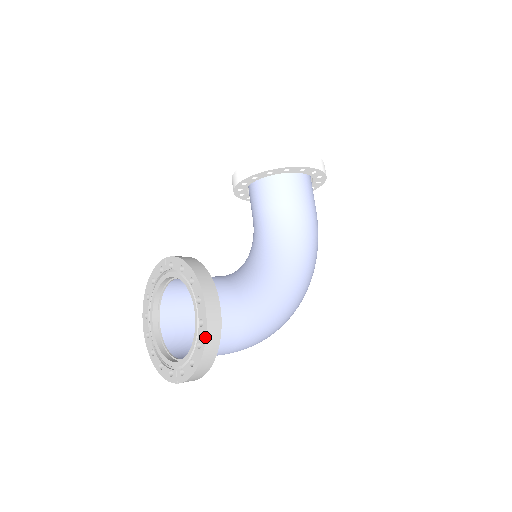
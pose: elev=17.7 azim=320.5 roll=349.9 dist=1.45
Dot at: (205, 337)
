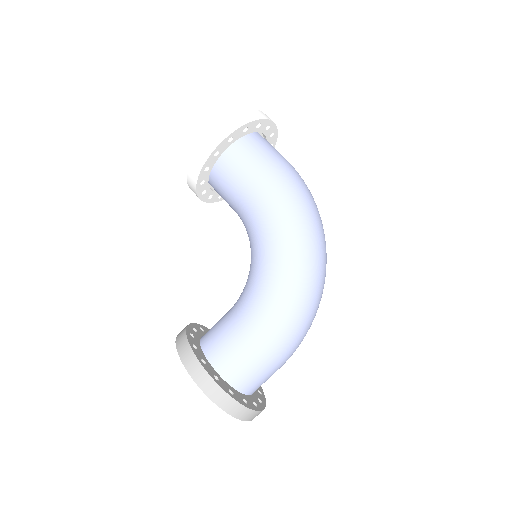
Dot at: (211, 400)
